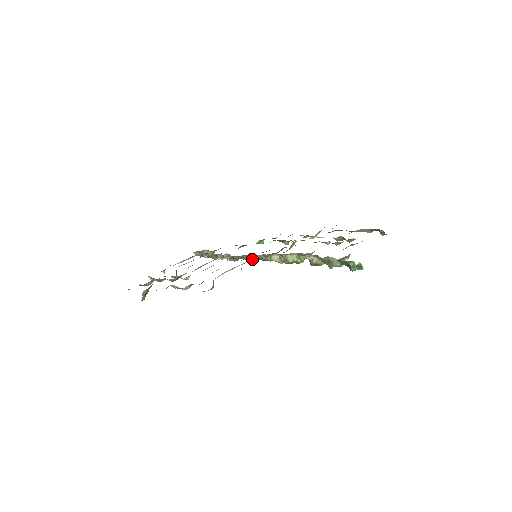
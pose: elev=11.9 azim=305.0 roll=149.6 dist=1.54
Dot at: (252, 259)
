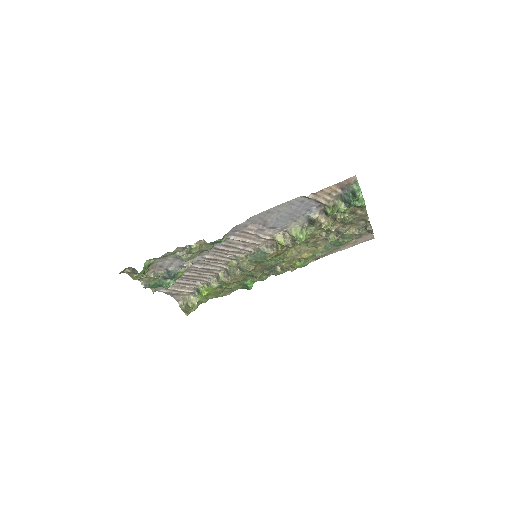
Dot at: (249, 268)
